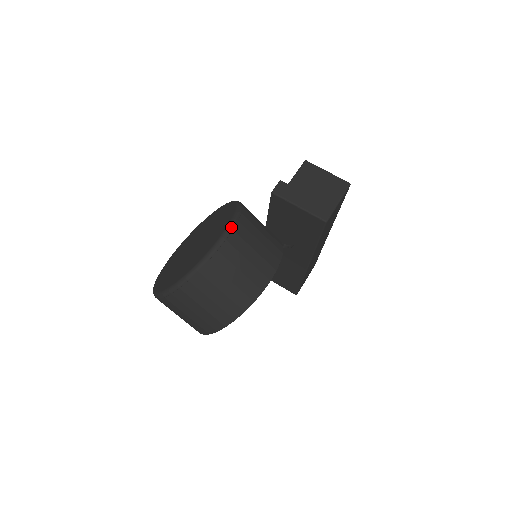
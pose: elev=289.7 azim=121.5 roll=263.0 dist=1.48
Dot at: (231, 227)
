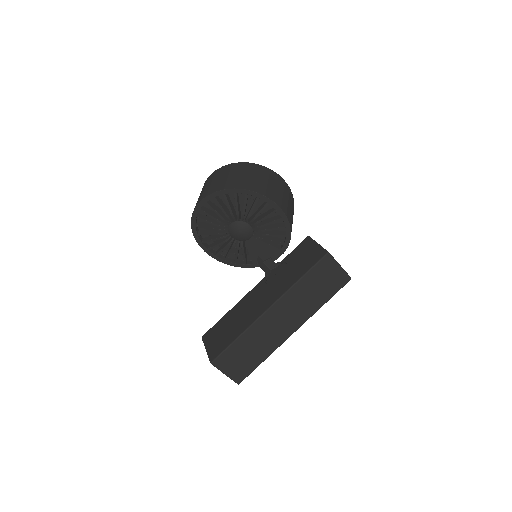
Dot at: (290, 189)
